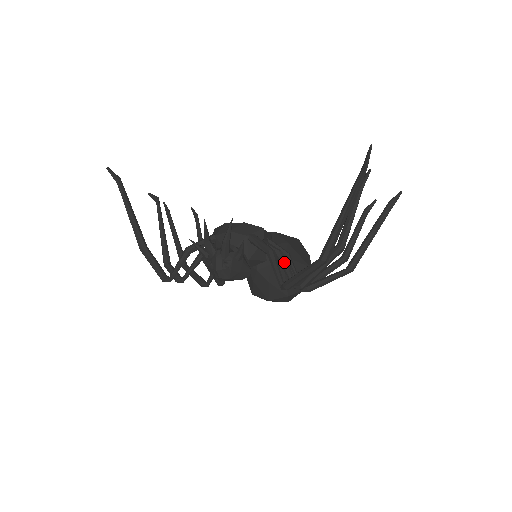
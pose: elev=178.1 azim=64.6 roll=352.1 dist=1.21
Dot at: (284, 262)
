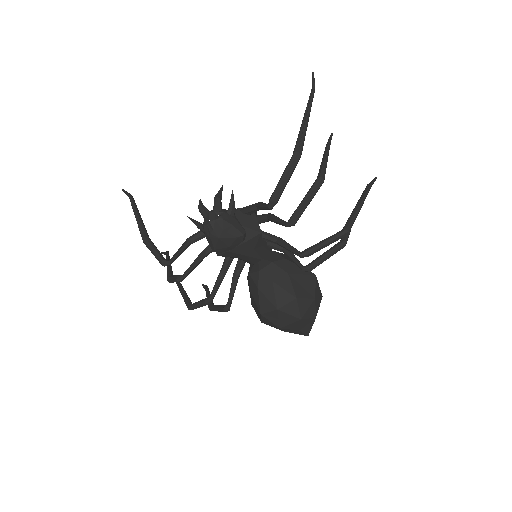
Dot at: (275, 216)
